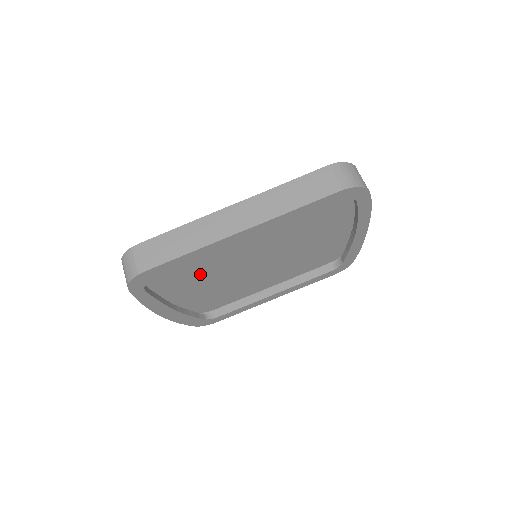
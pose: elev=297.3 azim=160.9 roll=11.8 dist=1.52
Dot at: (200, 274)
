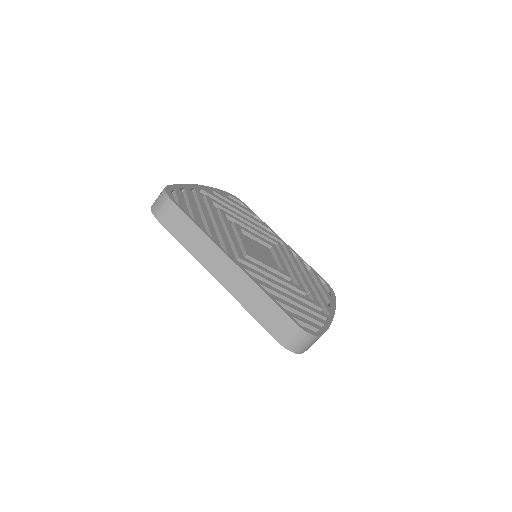
Dot at: occluded
